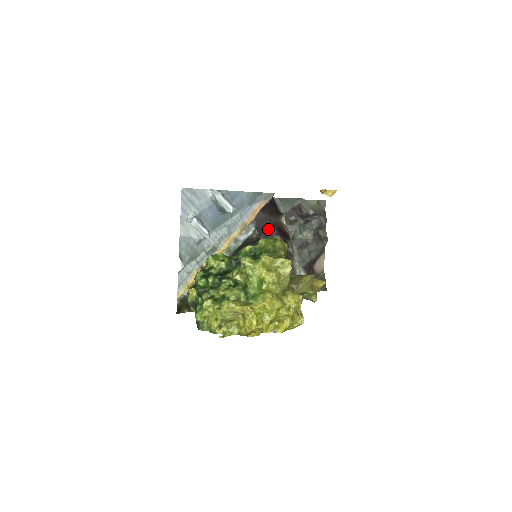
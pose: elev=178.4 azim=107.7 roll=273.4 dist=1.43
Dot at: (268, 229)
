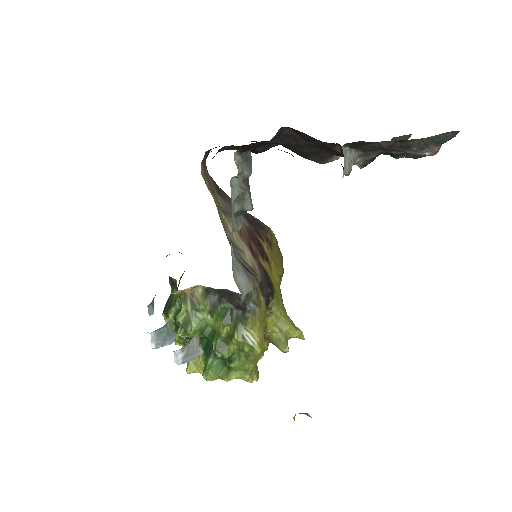
Dot at: occluded
